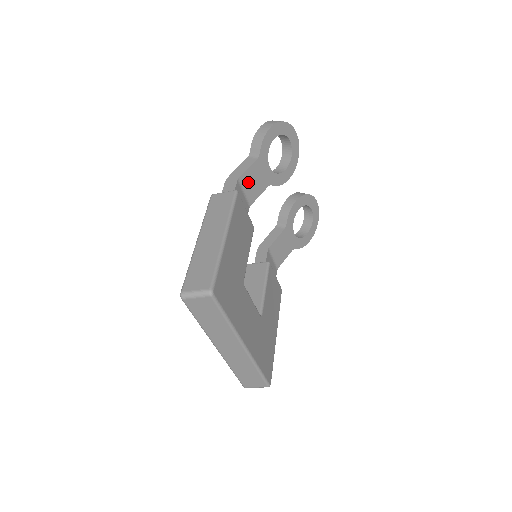
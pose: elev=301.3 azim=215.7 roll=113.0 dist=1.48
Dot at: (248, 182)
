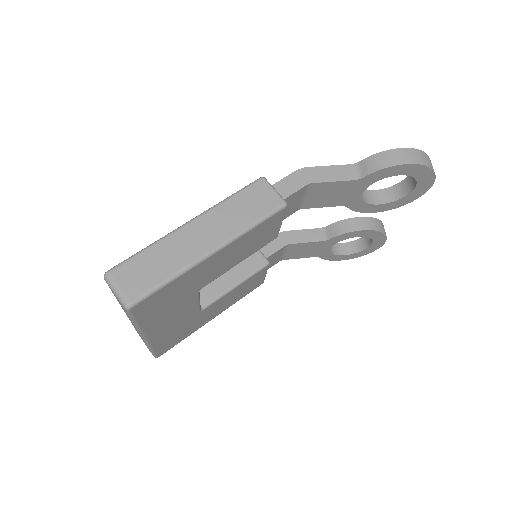
Dot at: (320, 191)
